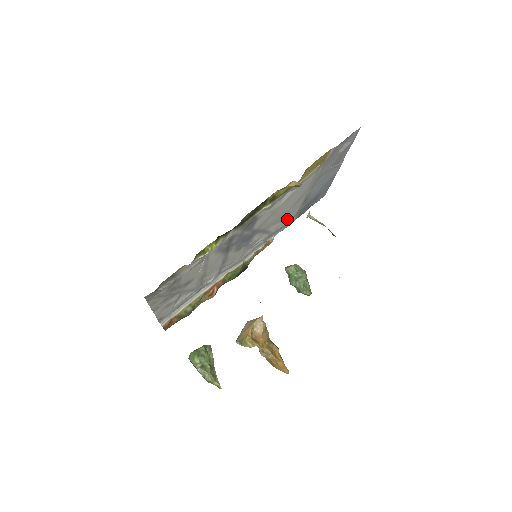
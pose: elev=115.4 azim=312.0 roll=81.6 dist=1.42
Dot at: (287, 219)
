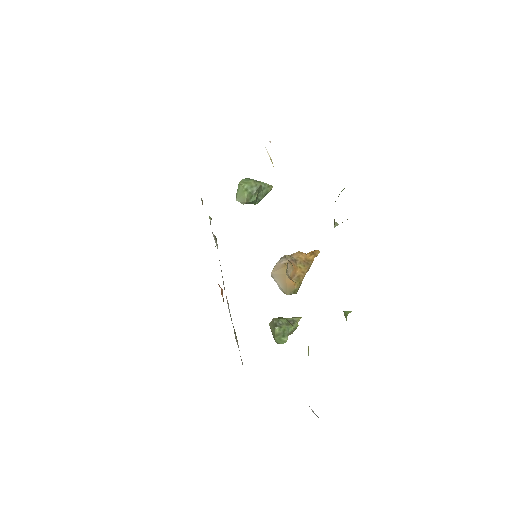
Dot at: occluded
